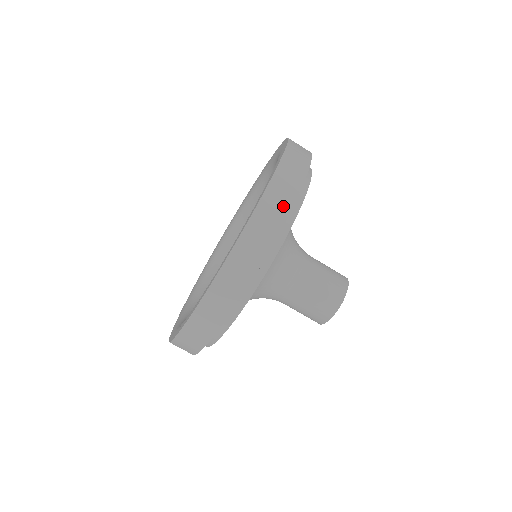
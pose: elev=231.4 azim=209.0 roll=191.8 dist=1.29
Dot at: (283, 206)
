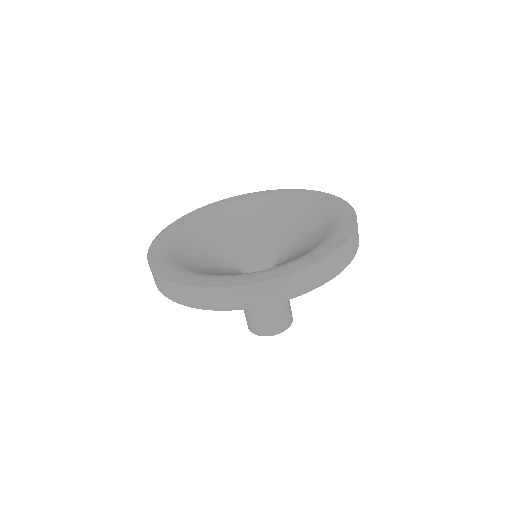
Dot at: (315, 282)
